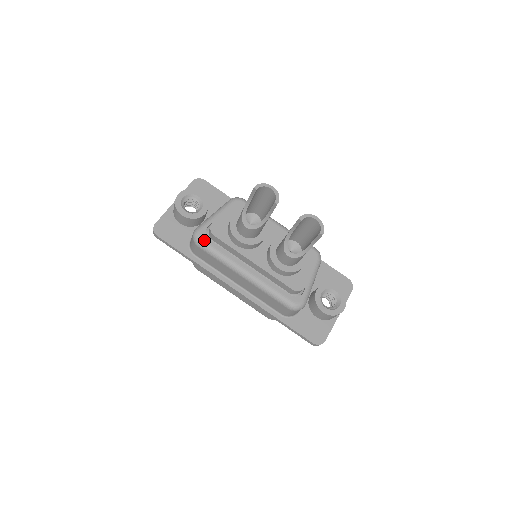
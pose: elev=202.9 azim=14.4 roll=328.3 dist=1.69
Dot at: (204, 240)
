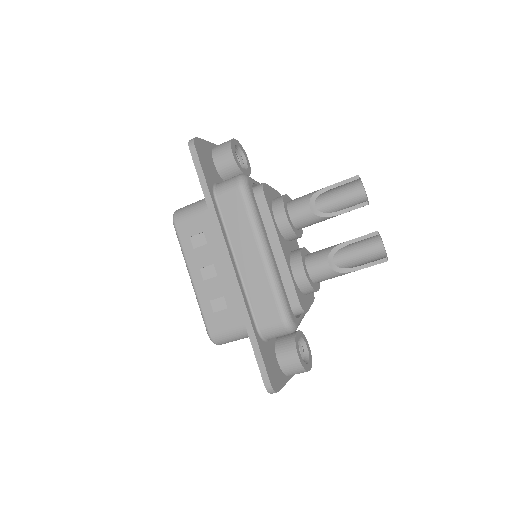
Dot at: (250, 188)
